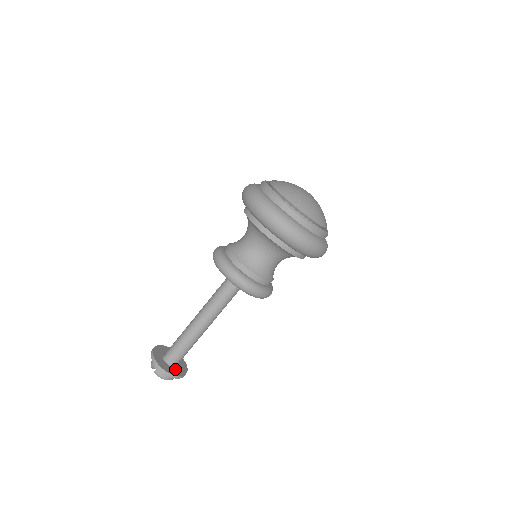
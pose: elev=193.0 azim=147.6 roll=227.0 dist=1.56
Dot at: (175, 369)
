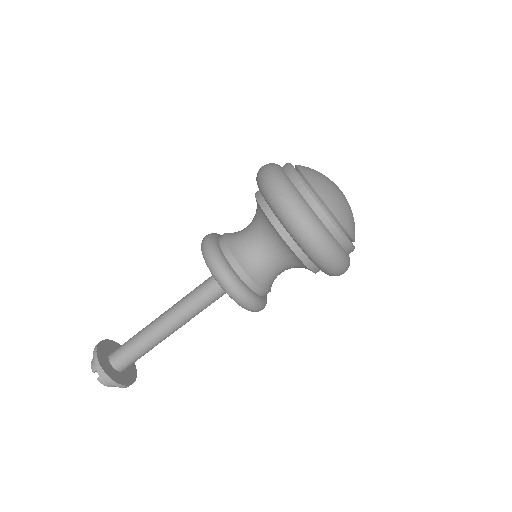
Dot at: (124, 375)
